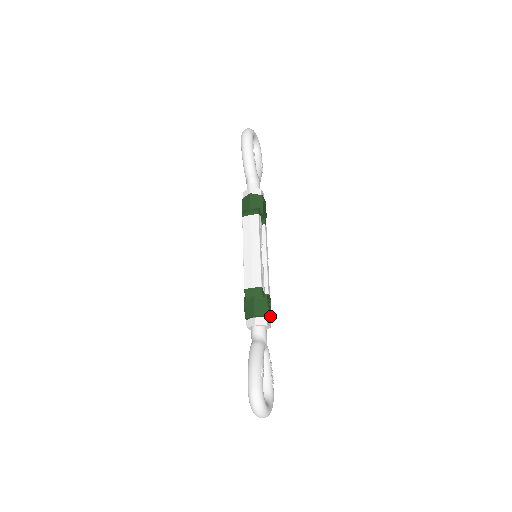
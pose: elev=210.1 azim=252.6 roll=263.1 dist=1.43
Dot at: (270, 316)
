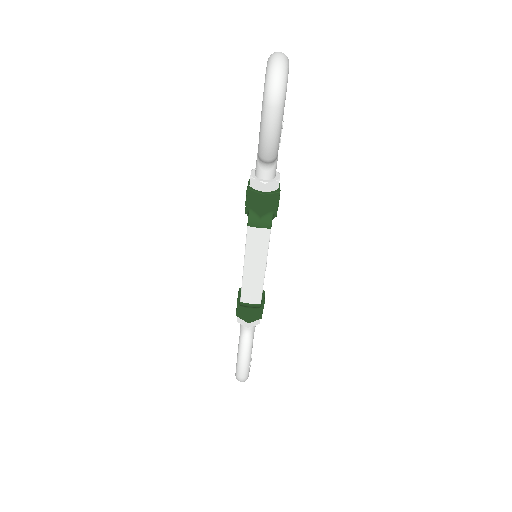
Dot at: (279, 190)
